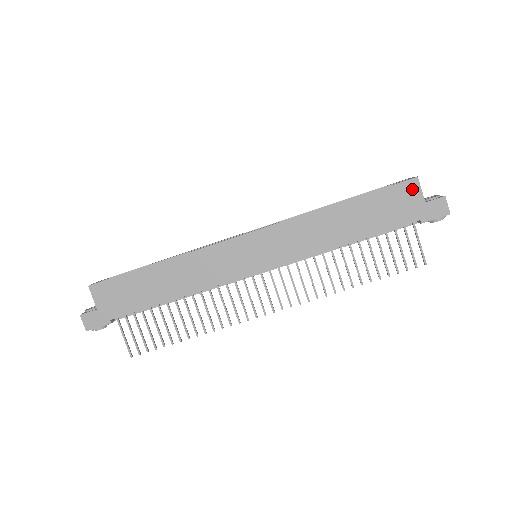
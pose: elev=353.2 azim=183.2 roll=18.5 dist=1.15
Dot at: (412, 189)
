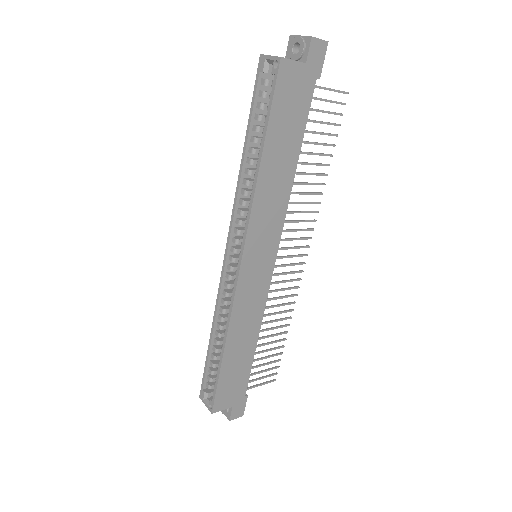
Dot at: (288, 71)
